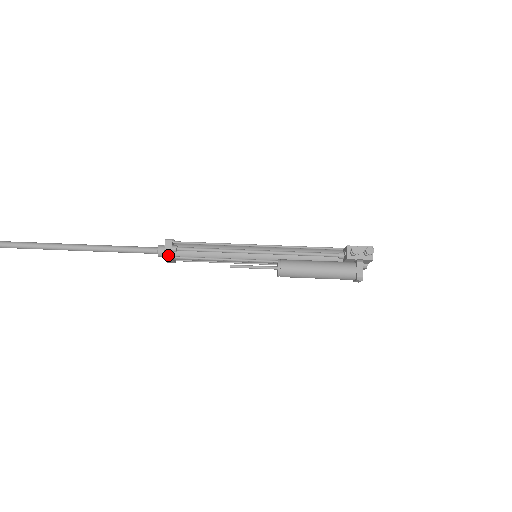
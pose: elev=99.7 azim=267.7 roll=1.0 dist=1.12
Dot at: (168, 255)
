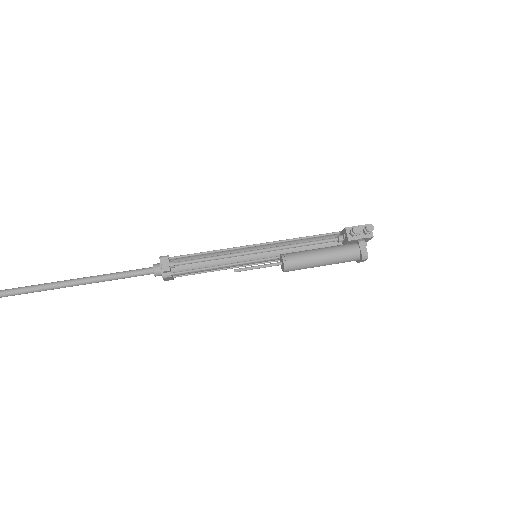
Dot at: (166, 272)
